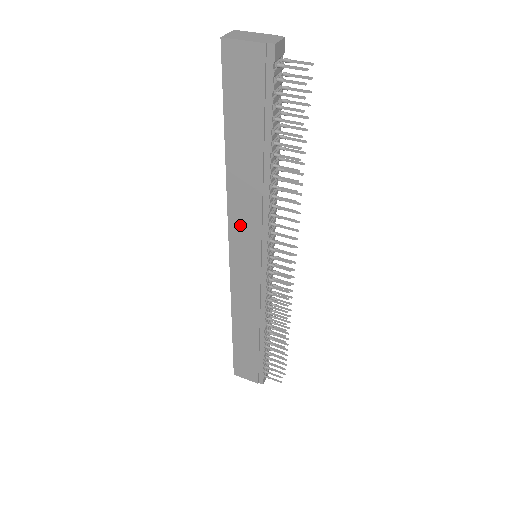
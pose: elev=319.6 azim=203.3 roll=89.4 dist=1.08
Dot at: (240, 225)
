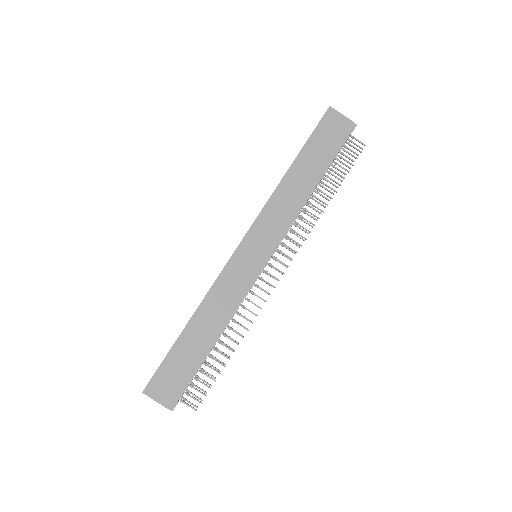
Dot at: (268, 220)
